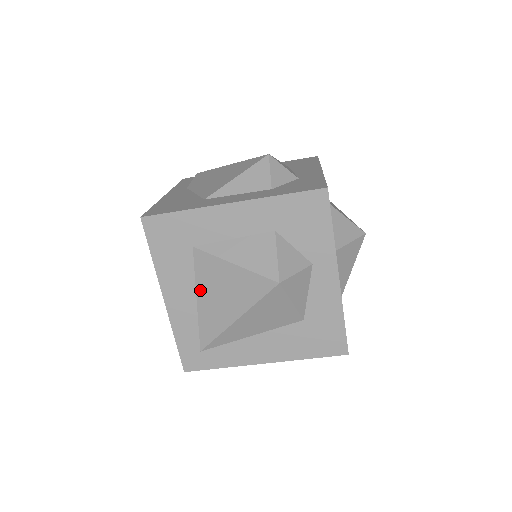
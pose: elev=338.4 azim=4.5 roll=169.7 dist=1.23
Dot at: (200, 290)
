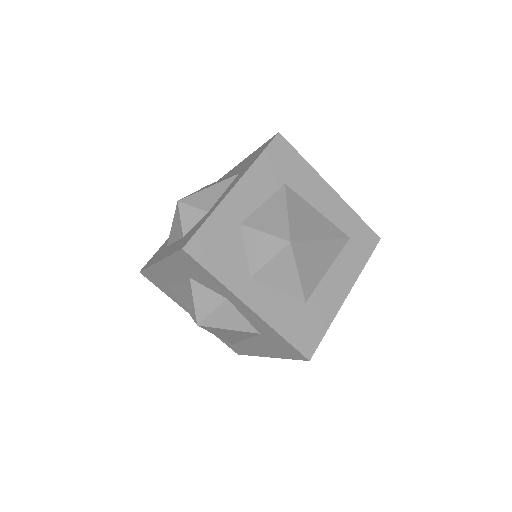
Dot at: occluded
